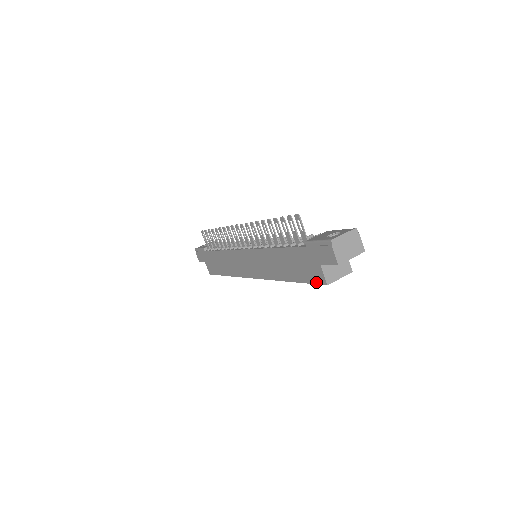
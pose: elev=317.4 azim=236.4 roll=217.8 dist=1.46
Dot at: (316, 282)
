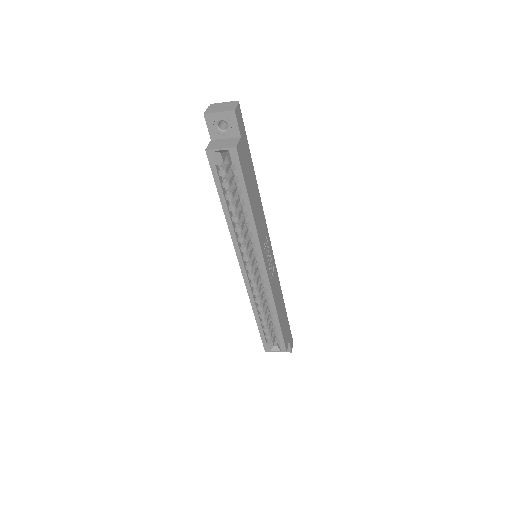
Dot at: (210, 164)
